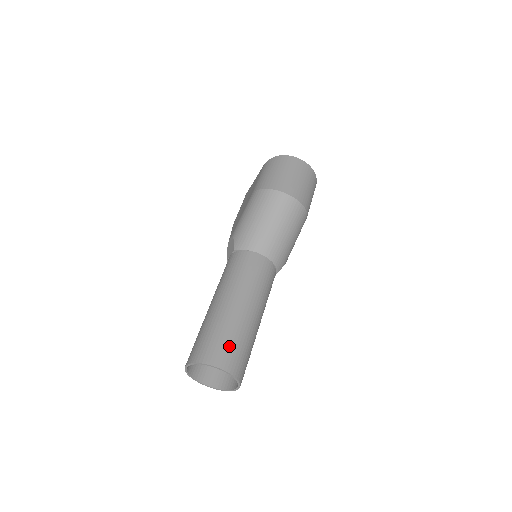
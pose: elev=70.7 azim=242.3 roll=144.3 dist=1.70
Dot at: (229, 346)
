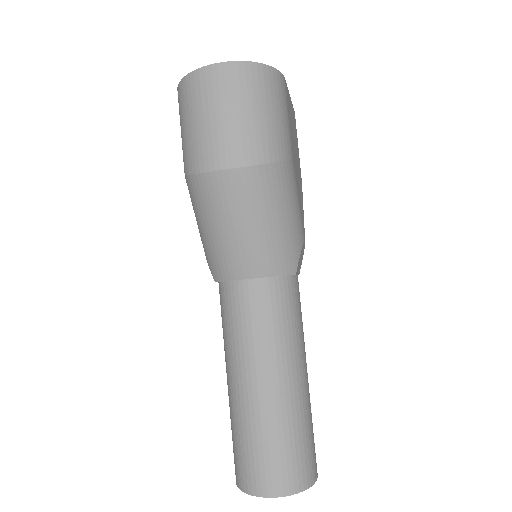
Dot at: (266, 459)
